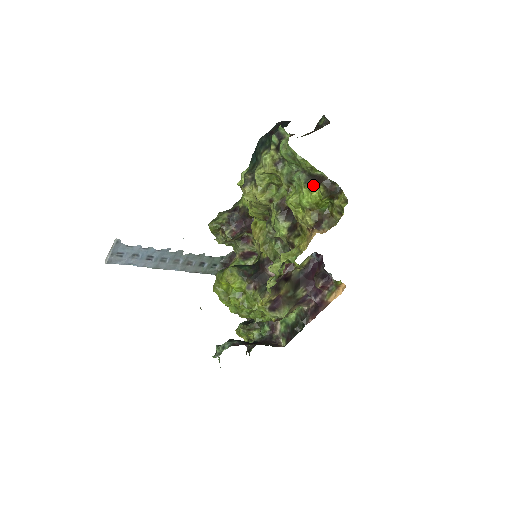
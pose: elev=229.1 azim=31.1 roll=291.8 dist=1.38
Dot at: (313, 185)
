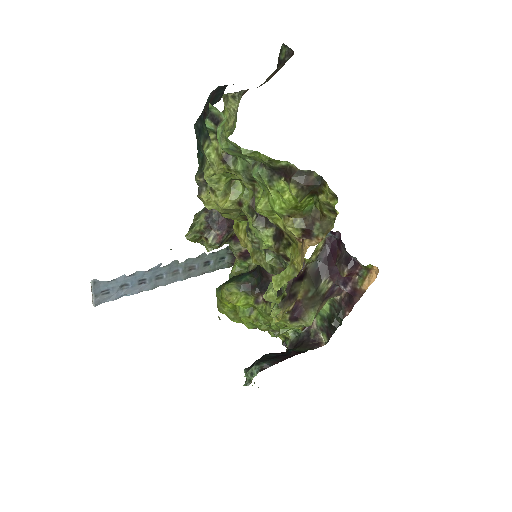
Dot at: (281, 183)
